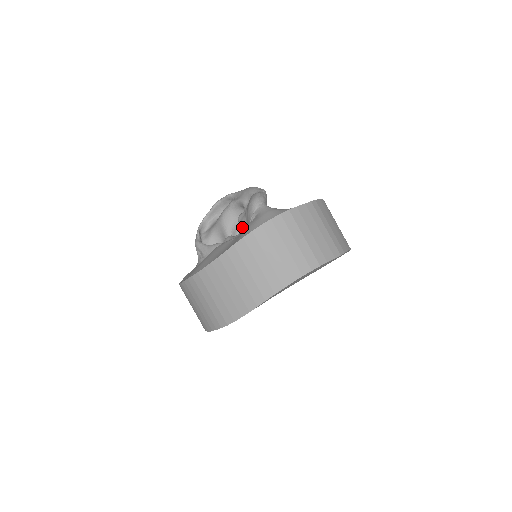
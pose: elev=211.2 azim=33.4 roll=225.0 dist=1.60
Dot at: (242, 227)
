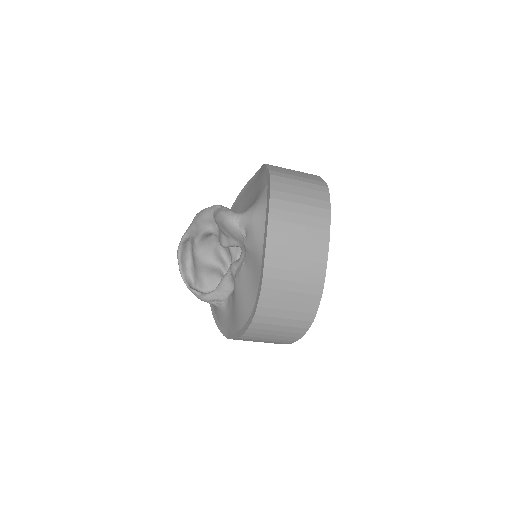
Dot at: (221, 249)
